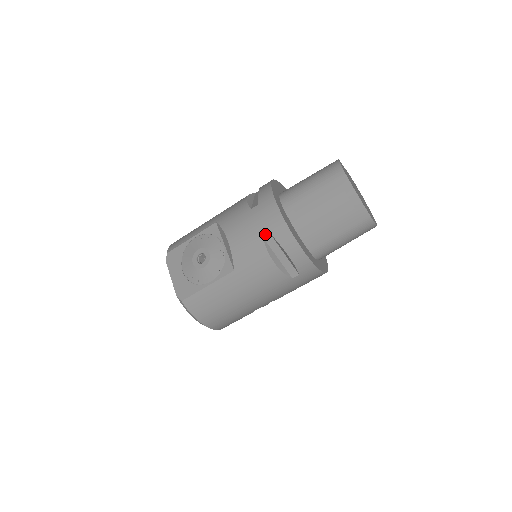
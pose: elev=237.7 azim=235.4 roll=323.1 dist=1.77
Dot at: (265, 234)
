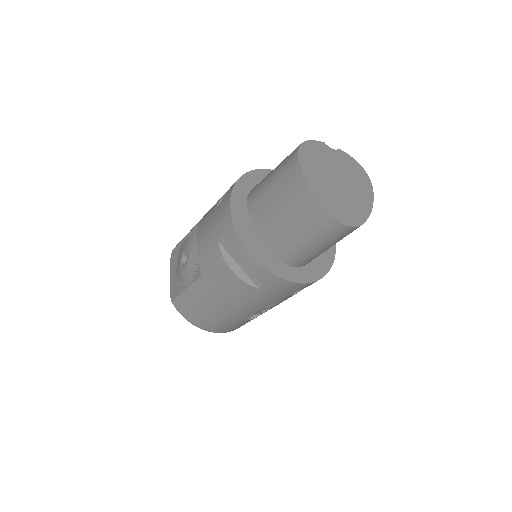
Dot at: (219, 237)
